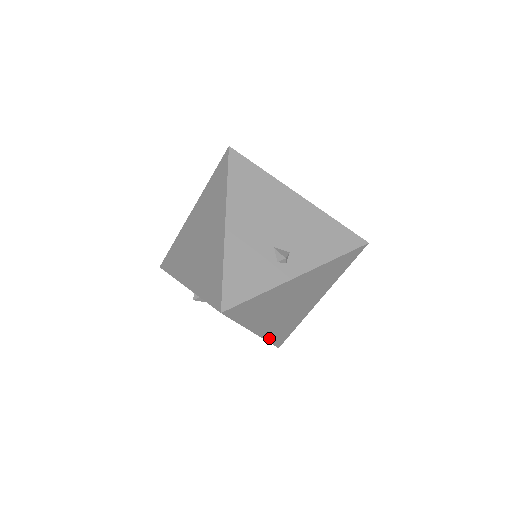
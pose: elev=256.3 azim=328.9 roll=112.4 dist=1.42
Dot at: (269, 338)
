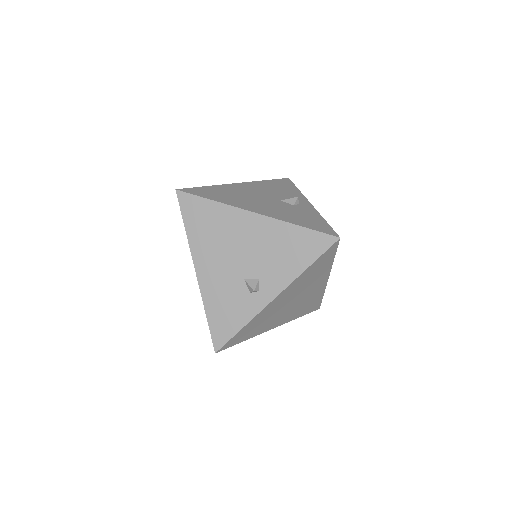
Dot at: (297, 317)
